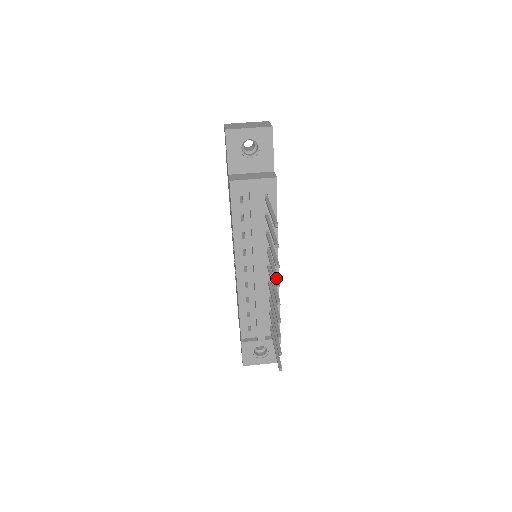
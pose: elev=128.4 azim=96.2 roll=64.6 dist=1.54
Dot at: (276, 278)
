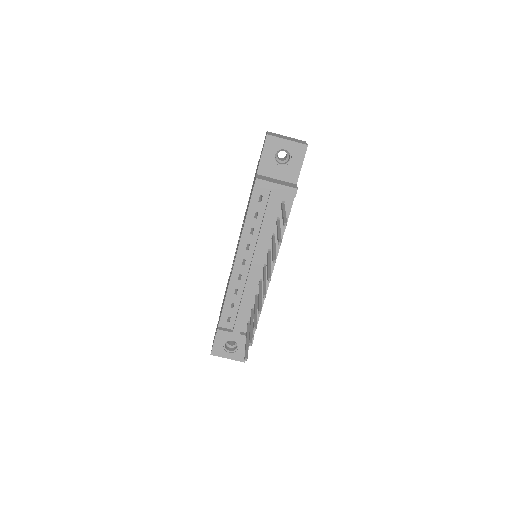
Dot at: (269, 273)
